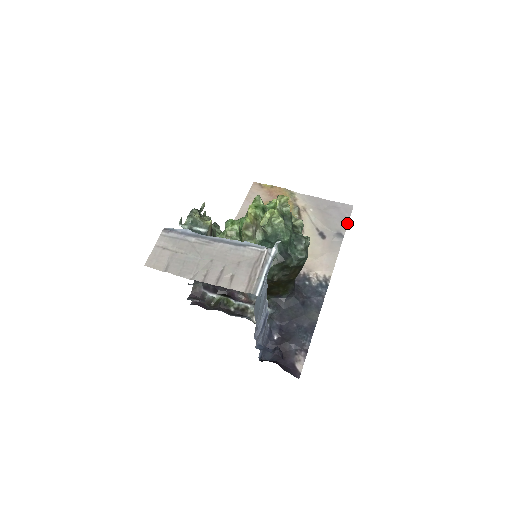
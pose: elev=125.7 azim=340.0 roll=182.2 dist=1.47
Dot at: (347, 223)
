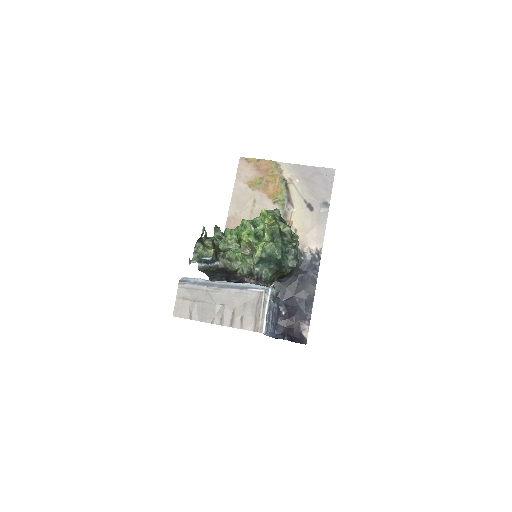
Dot at: (331, 190)
